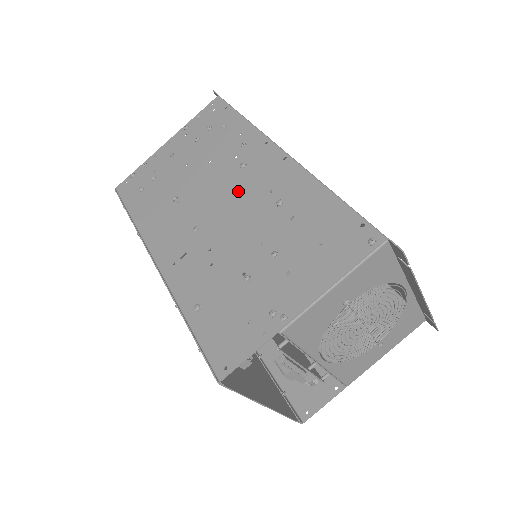
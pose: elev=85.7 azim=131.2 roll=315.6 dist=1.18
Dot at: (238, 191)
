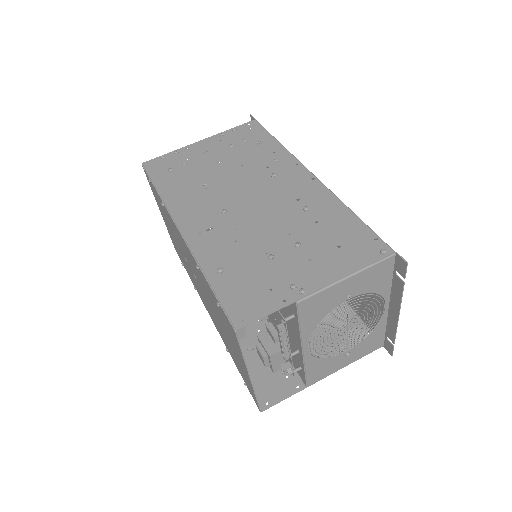
Dot at: (268, 192)
